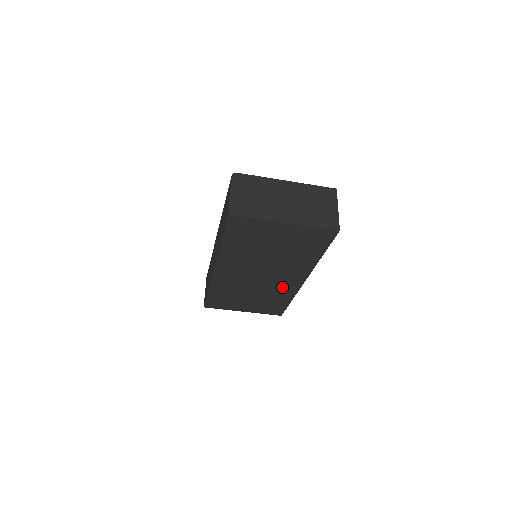
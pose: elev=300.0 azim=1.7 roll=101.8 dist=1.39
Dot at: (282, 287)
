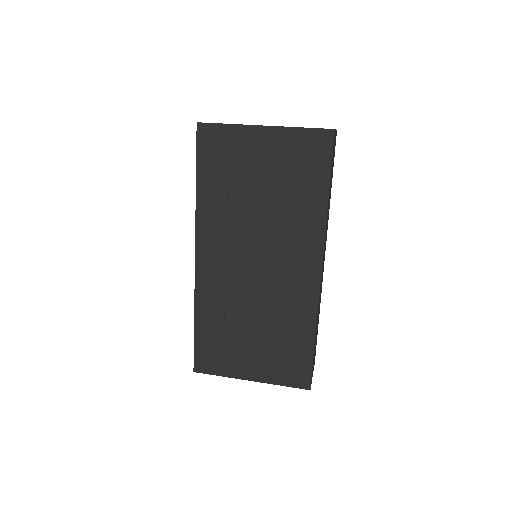
Dot at: (293, 295)
